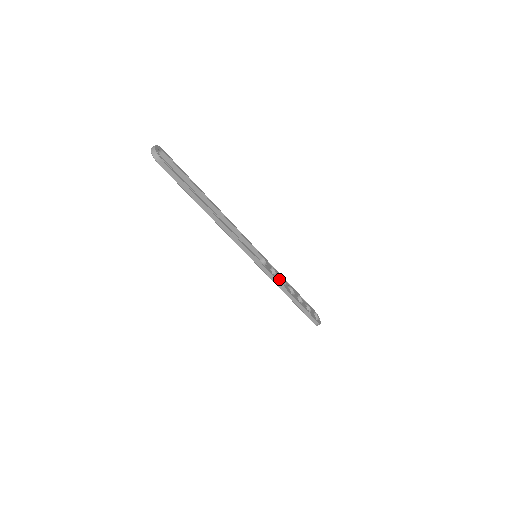
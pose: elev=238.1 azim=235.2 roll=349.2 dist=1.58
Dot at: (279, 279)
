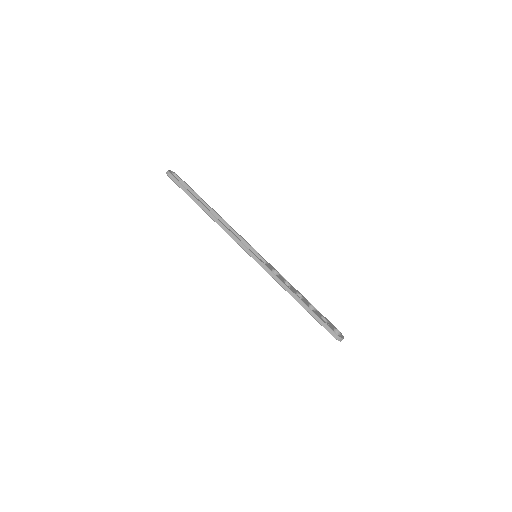
Dot at: (282, 280)
